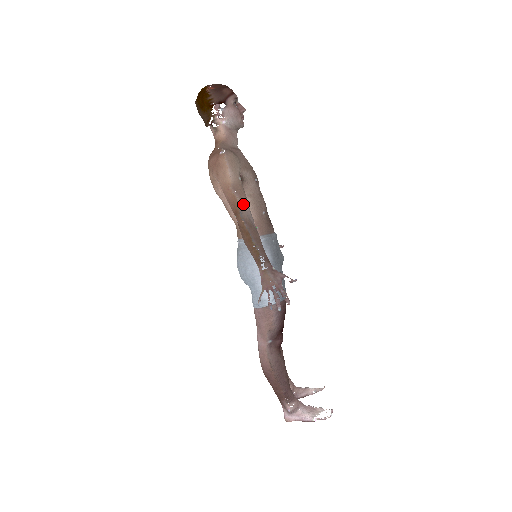
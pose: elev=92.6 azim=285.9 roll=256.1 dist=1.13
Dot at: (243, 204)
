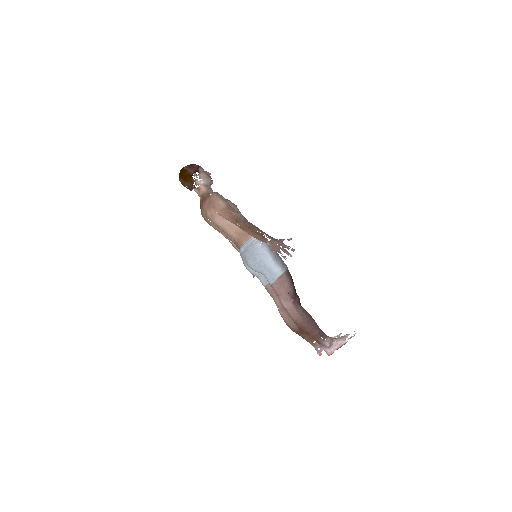
Dot at: (238, 214)
